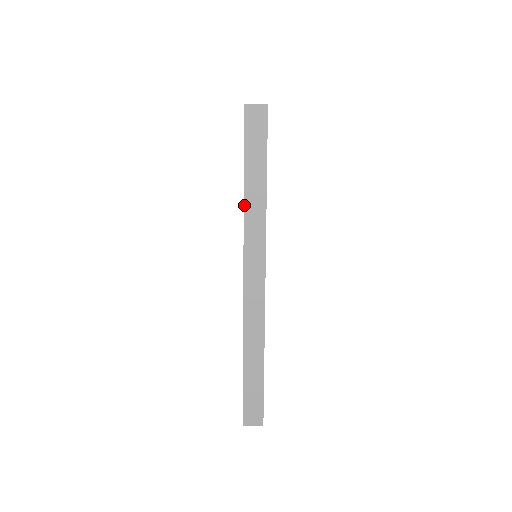
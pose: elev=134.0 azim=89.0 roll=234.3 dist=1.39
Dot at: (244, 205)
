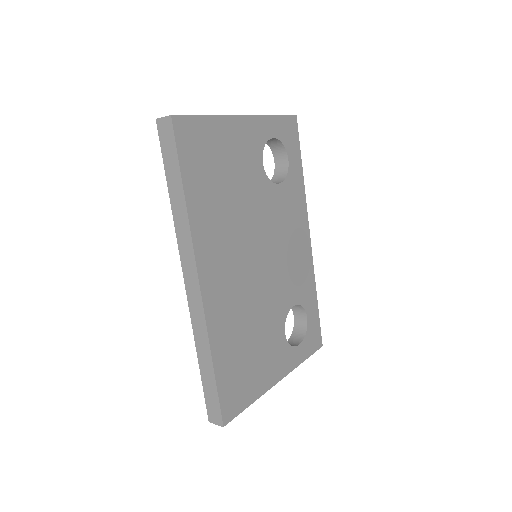
Dot at: (173, 215)
